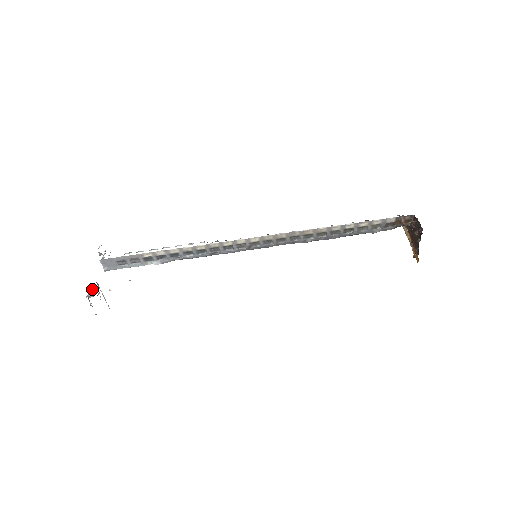
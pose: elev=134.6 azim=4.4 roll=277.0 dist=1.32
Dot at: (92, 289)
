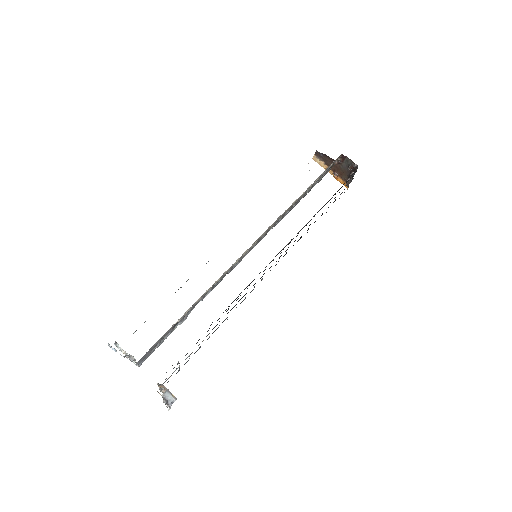
Dot at: (164, 394)
